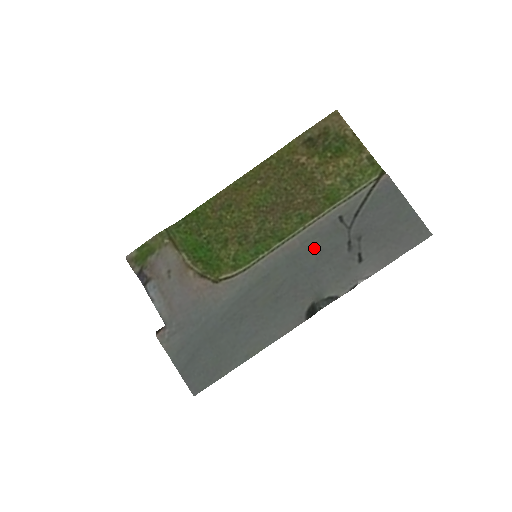
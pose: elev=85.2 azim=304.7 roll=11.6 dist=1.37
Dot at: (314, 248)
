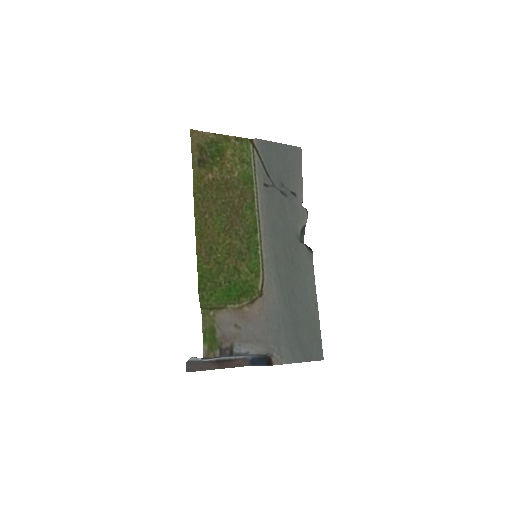
Dot at: (274, 215)
